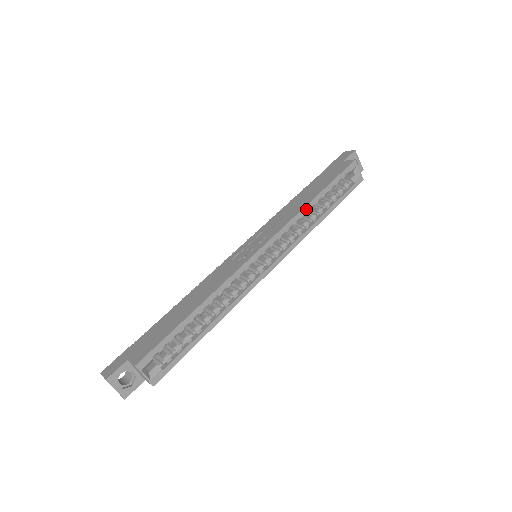
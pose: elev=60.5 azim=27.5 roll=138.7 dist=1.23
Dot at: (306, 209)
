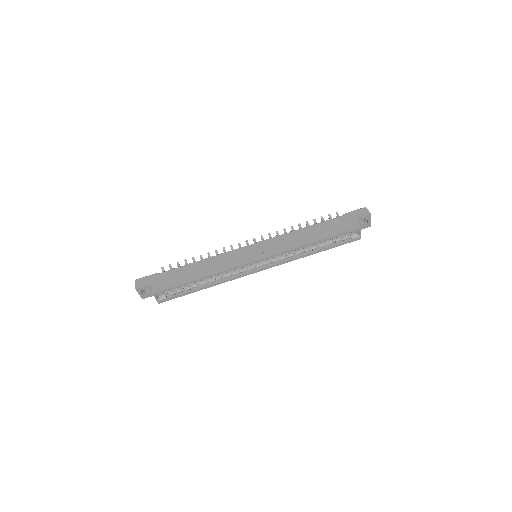
Dot at: (303, 247)
